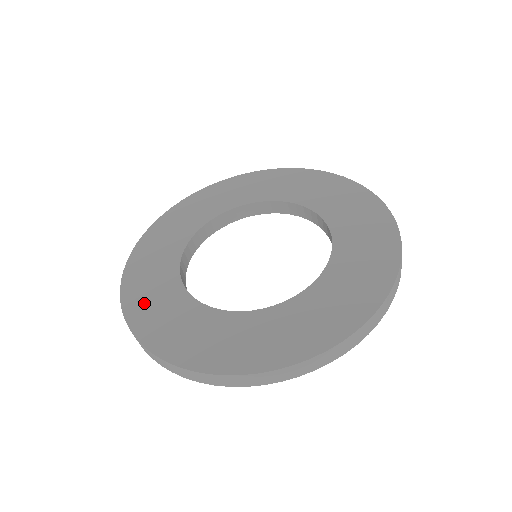
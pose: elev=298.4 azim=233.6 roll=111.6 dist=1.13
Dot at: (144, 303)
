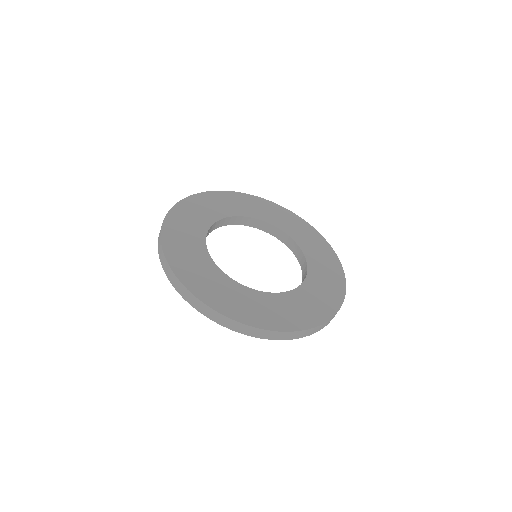
Dot at: (186, 265)
